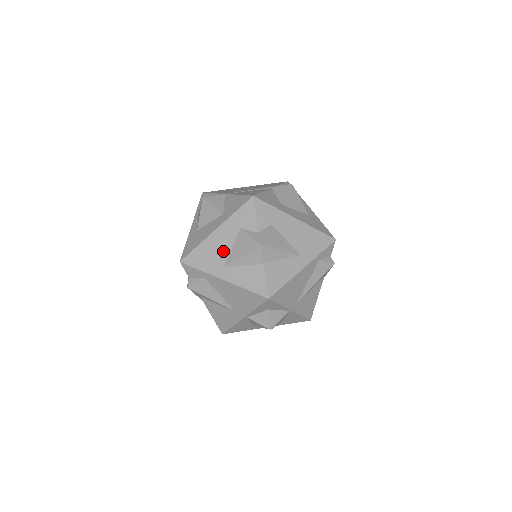
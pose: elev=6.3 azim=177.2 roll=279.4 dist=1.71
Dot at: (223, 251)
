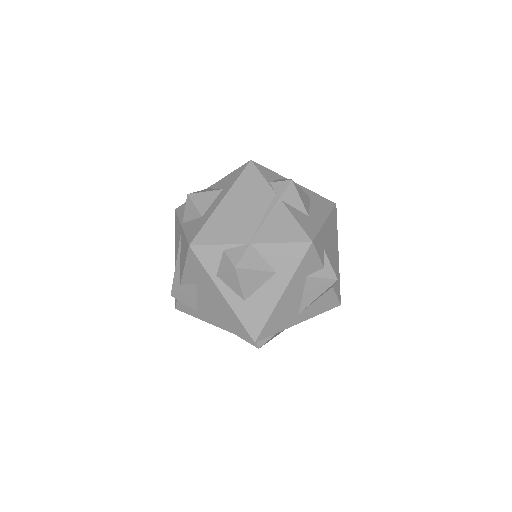
Dot at: (295, 304)
